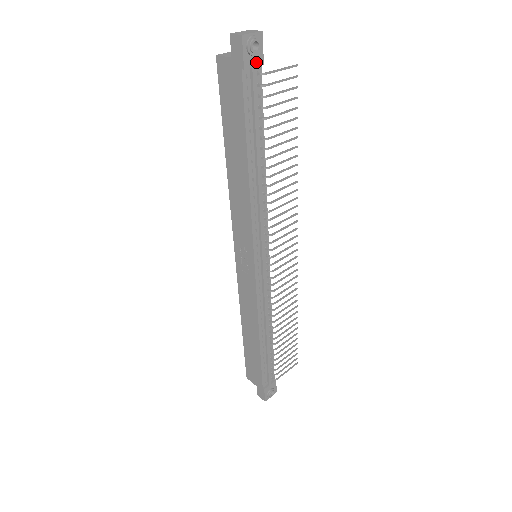
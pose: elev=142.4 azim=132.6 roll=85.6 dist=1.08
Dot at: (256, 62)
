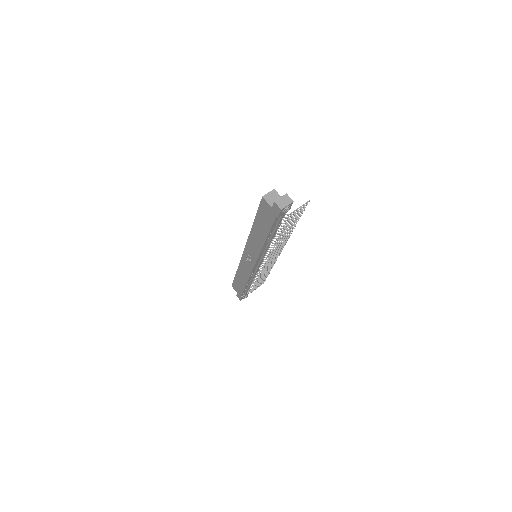
Dot at: occluded
